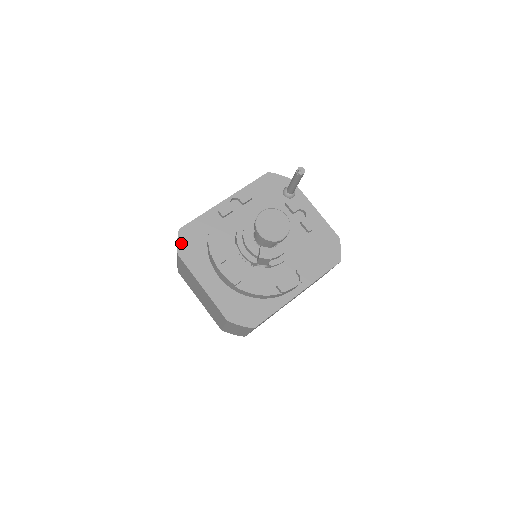
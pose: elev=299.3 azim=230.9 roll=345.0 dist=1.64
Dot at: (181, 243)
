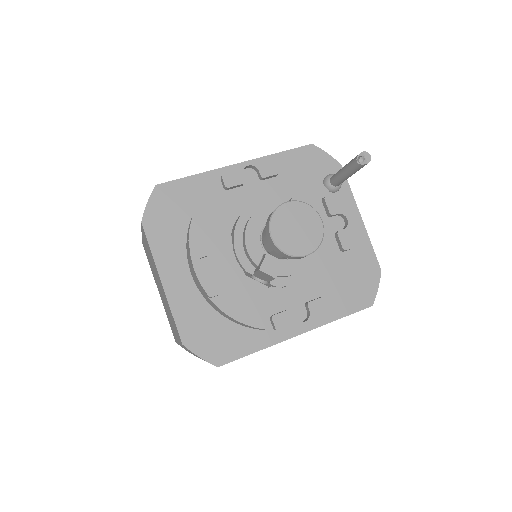
Dot at: (152, 207)
